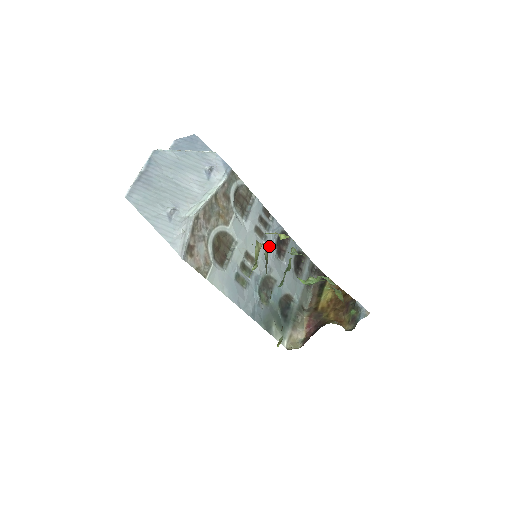
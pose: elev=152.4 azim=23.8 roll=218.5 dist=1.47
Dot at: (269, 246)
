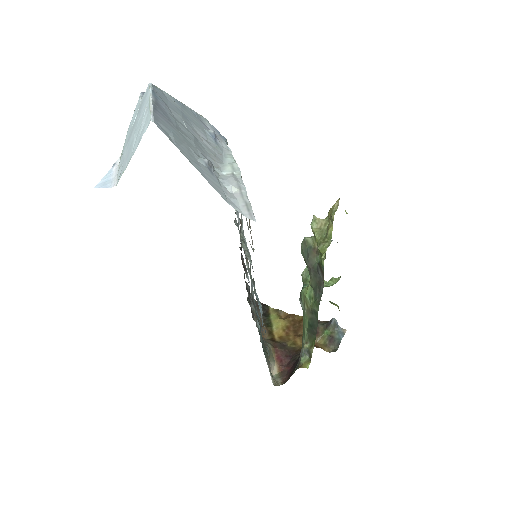
Dot at: (244, 253)
